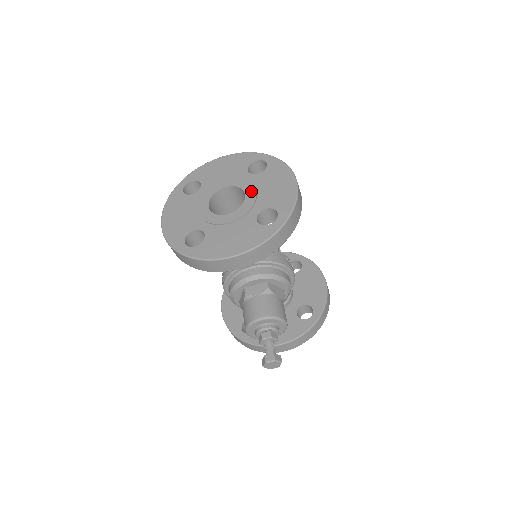
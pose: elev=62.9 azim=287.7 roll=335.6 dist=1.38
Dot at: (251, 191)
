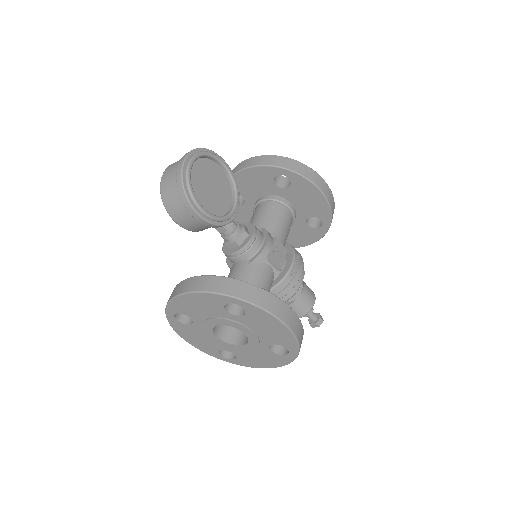
Dot at: (248, 332)
